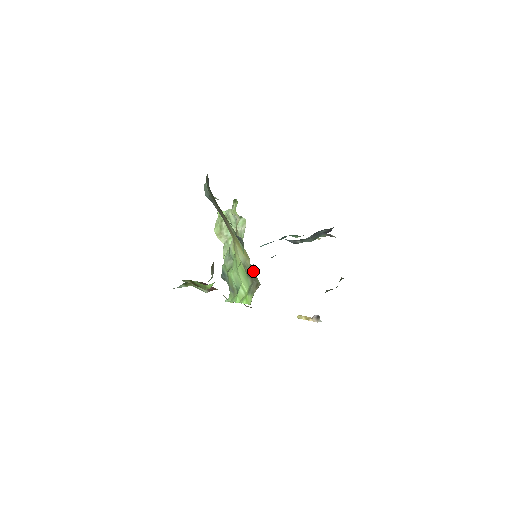
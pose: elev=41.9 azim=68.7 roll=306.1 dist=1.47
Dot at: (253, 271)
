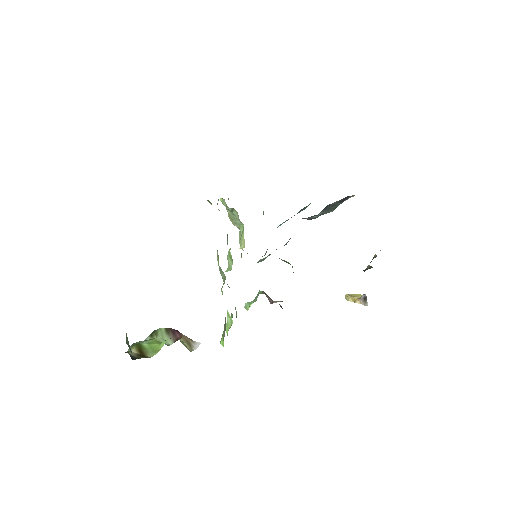
Dot at: occluded
